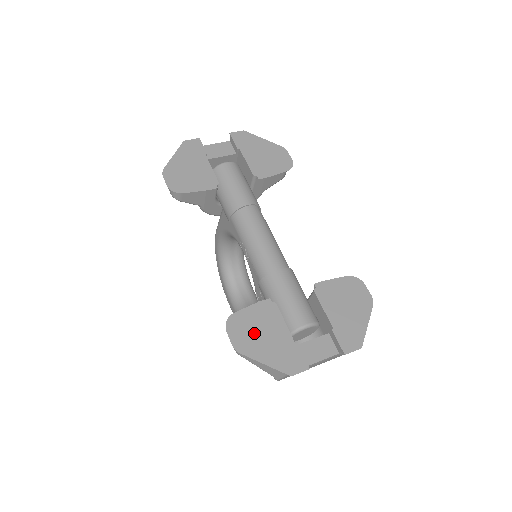
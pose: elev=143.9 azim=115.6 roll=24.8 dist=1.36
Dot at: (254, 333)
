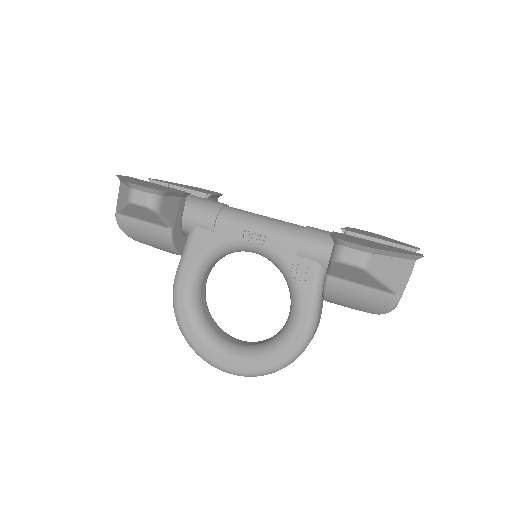
Dot at: (362, 242)
